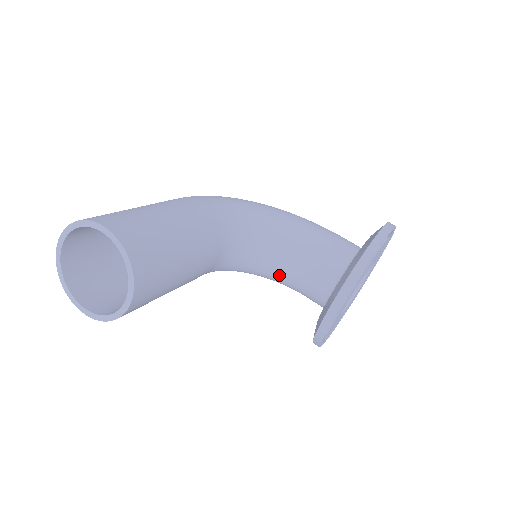
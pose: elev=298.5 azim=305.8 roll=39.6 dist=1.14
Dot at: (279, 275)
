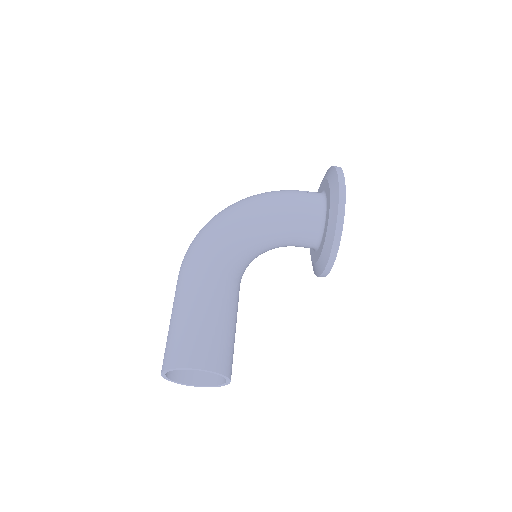
Dot at: occluded
